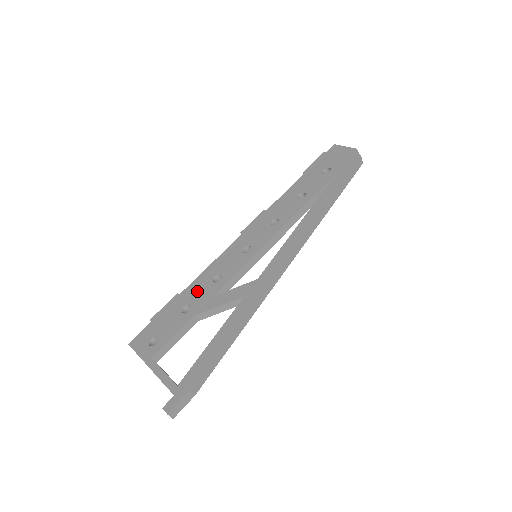
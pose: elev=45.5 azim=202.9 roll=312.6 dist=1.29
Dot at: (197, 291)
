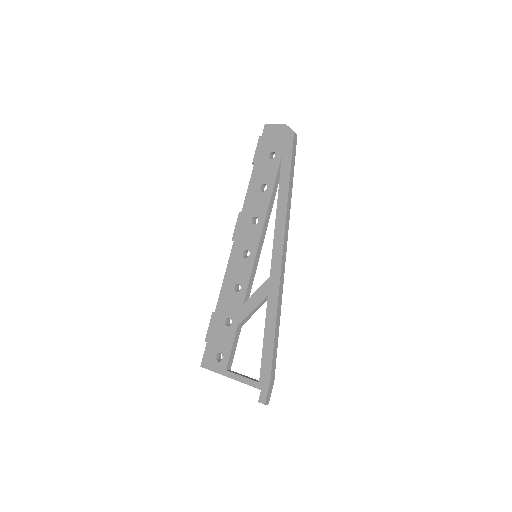
Dot at: (227, 304)
